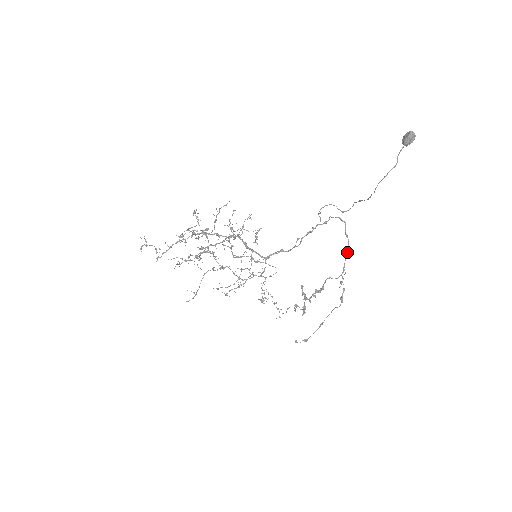
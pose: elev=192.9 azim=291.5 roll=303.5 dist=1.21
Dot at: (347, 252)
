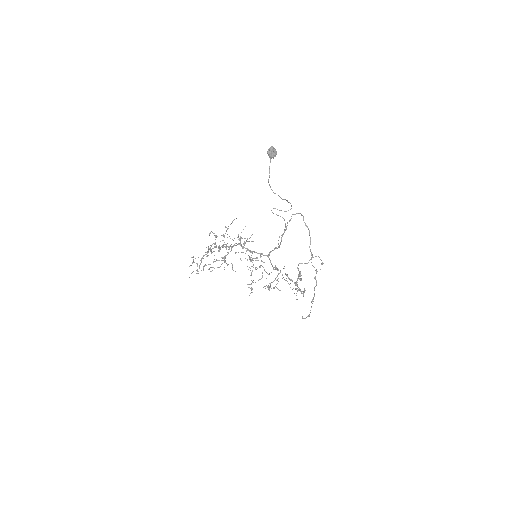
Dot at: (310, 240)
